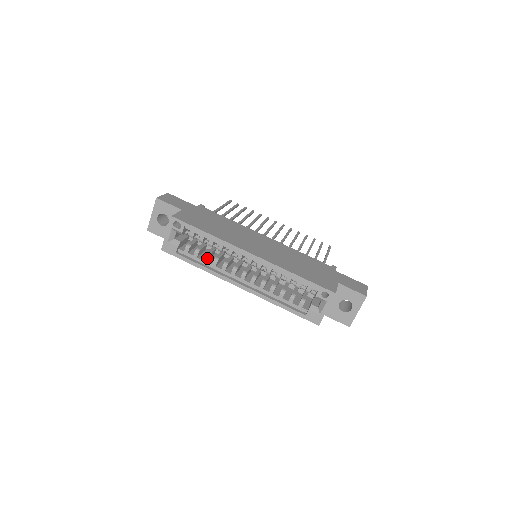
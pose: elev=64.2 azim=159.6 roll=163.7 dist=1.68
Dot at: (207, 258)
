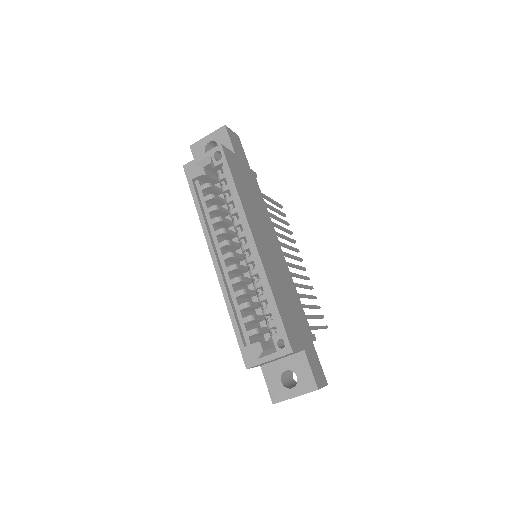
Dot at: (213, 210)
